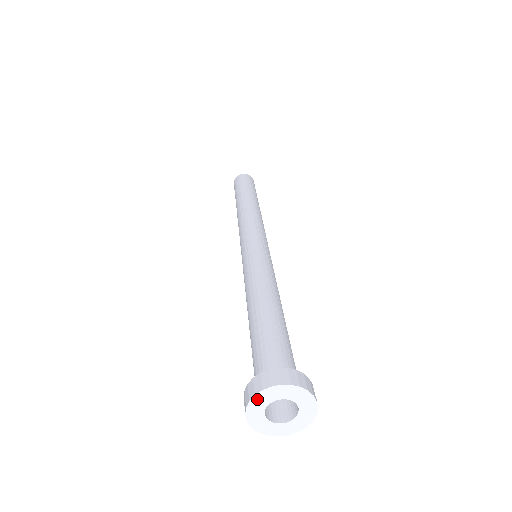
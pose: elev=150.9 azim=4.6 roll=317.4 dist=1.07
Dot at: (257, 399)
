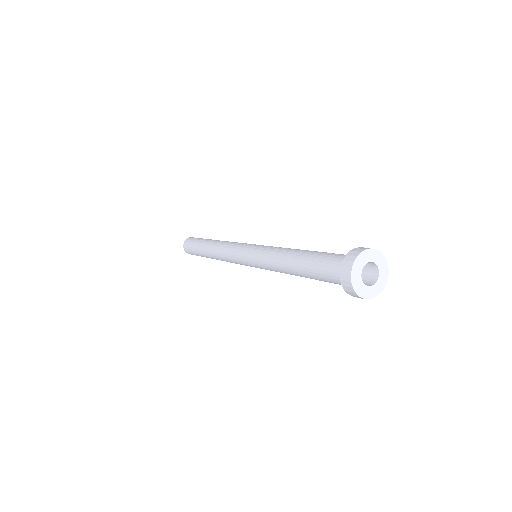
Dot at: (354, 277)
